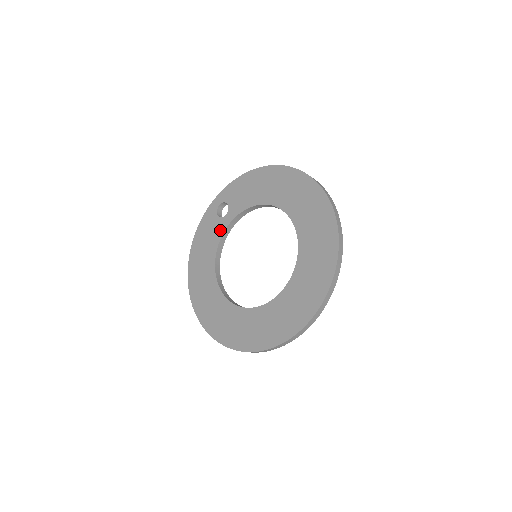
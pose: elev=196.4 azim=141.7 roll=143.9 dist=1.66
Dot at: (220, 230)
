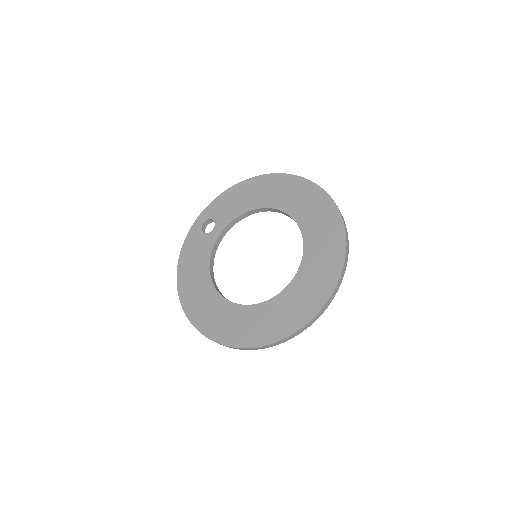
Dot at: (209, 244)
